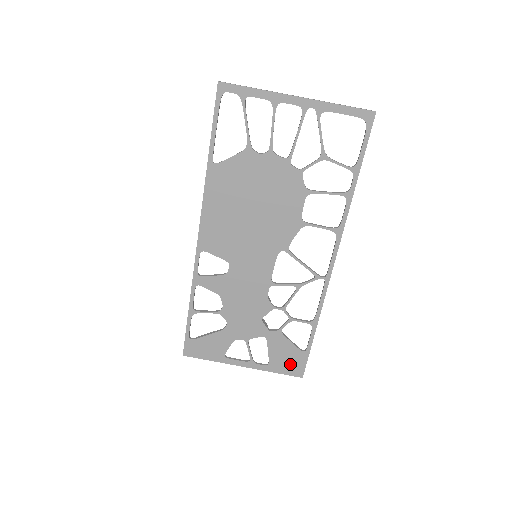
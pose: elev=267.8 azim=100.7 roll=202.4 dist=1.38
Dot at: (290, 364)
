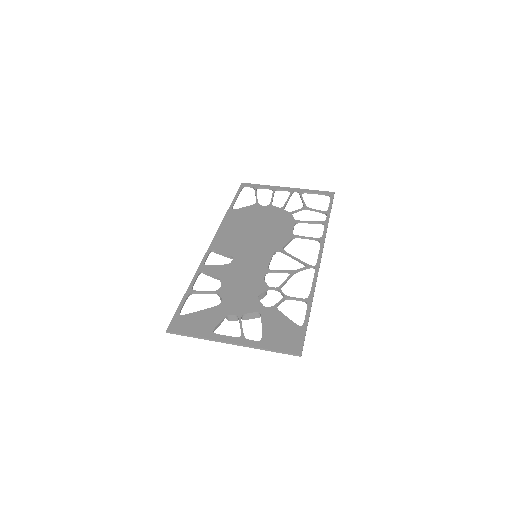
Dot at: (286, 339)
